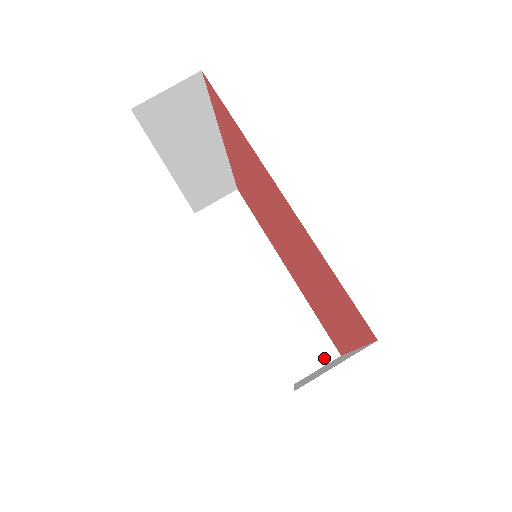
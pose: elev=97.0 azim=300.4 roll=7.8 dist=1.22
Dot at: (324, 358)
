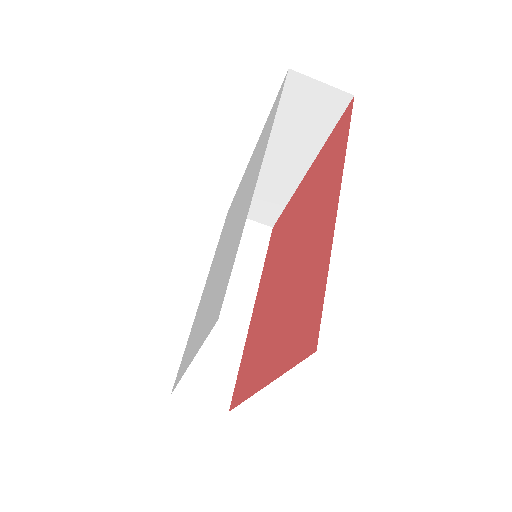
Dot at: (214, 400)
